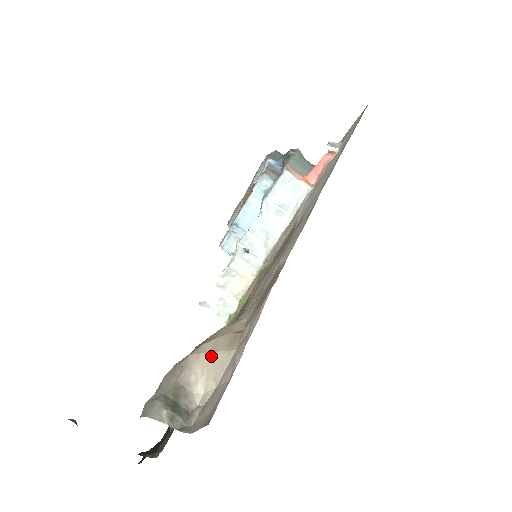
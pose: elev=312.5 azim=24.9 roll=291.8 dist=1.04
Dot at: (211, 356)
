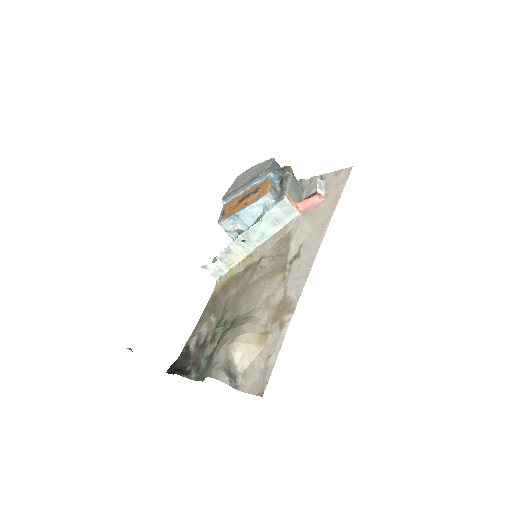
Dot at: (246, 345)
